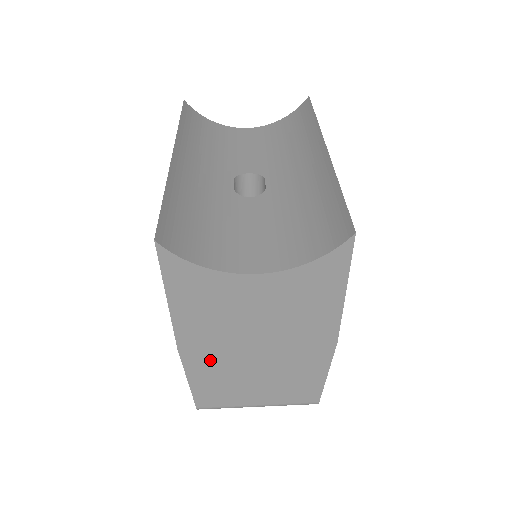
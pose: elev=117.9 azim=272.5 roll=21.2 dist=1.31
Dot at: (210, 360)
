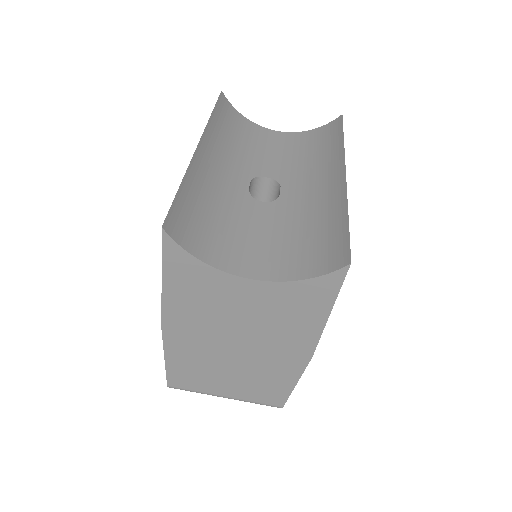
Dot at: (190, 346)
